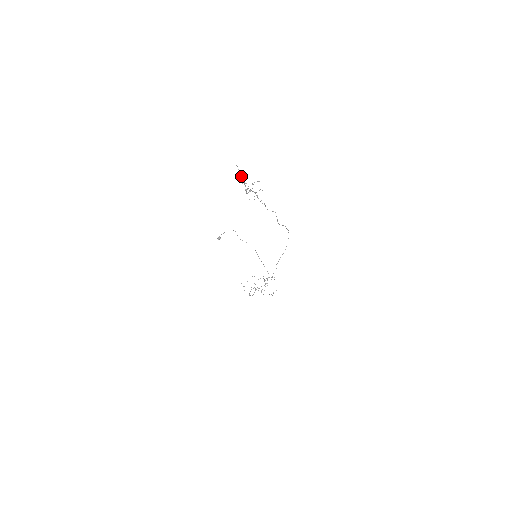
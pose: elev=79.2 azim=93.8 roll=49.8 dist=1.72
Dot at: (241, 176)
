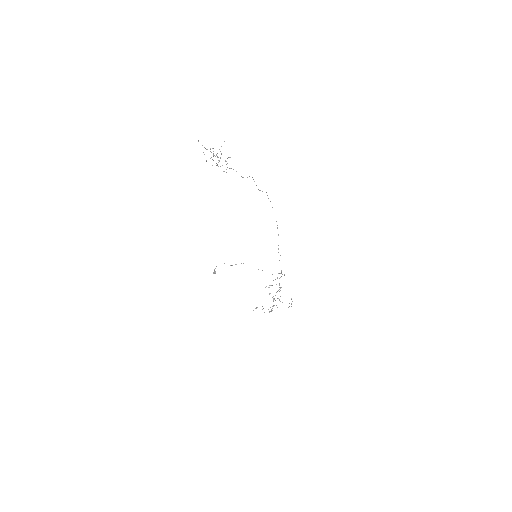
Dot at: (206, 149)
